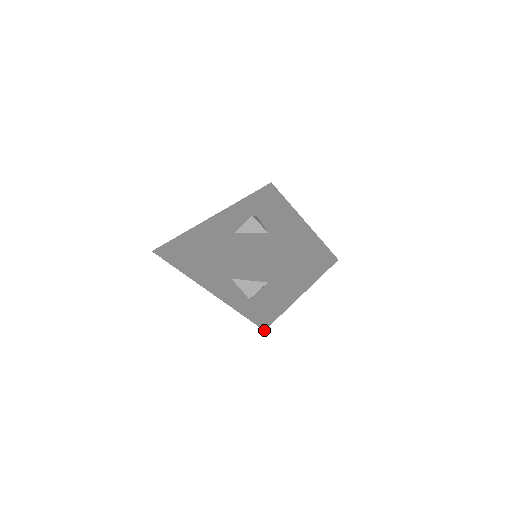
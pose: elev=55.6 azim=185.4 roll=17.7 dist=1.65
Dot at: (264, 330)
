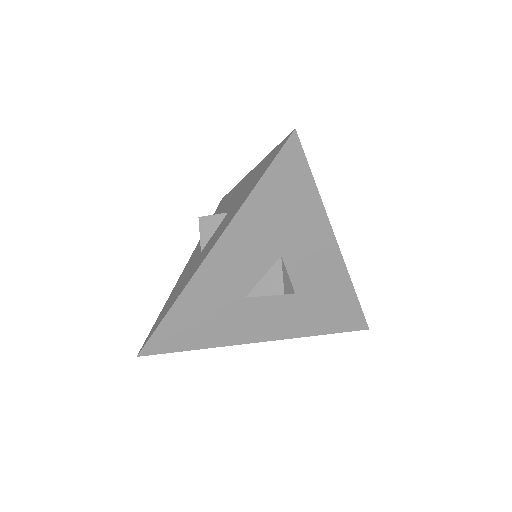
Dot at: (368, 329)
